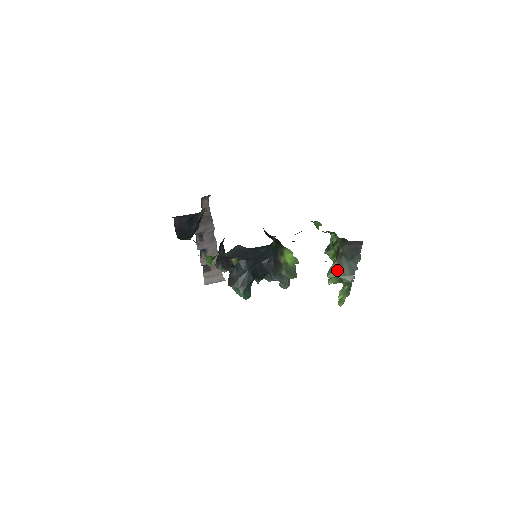
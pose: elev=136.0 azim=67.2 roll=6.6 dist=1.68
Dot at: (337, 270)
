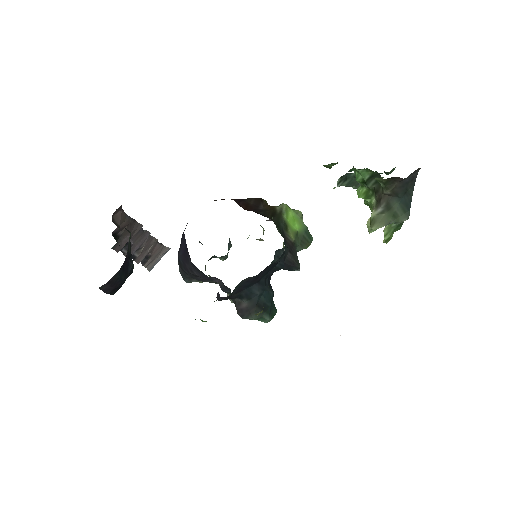
Dot at: (385, 217)
